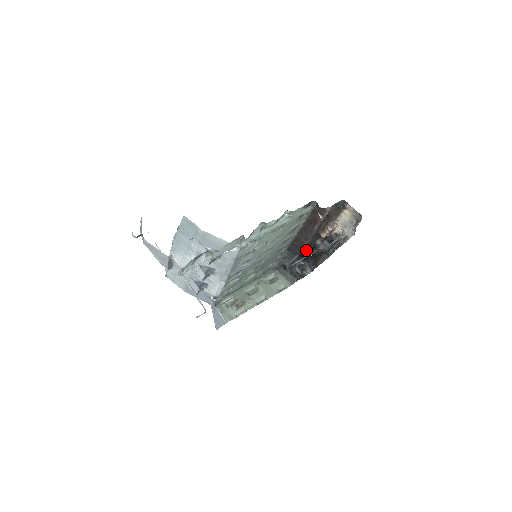
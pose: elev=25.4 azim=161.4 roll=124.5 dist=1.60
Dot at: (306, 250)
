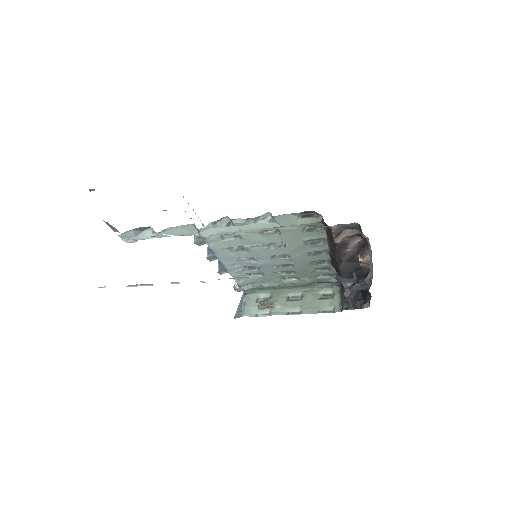
Dot at: occluded
